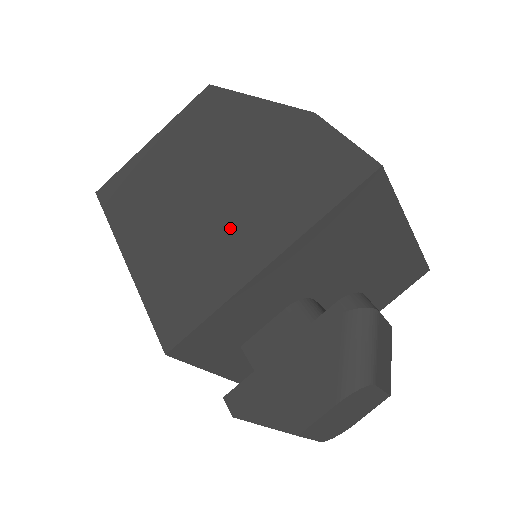
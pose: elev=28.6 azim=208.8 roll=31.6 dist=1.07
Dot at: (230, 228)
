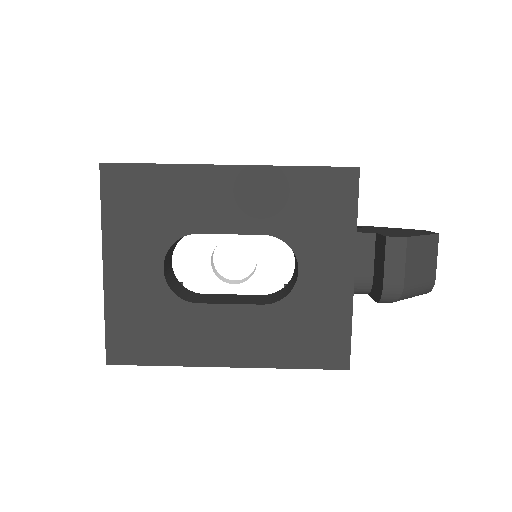
Dot at: occluded
